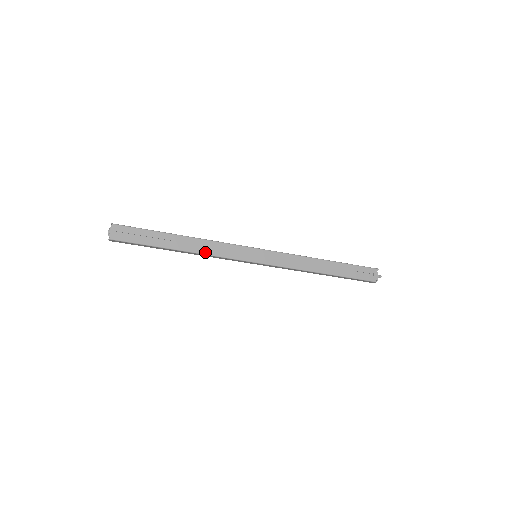
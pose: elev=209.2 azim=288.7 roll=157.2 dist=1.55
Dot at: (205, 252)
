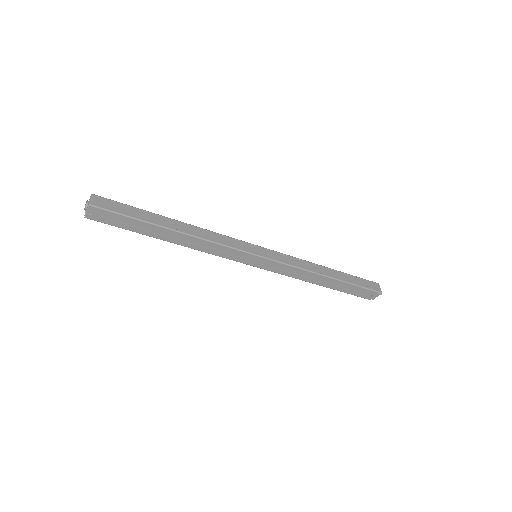
Dot at: (197, 248)
